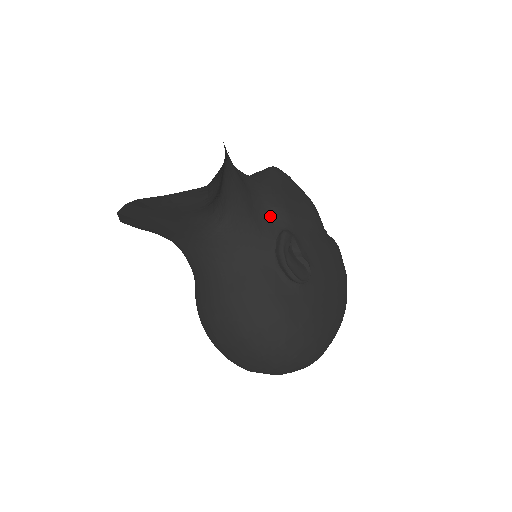
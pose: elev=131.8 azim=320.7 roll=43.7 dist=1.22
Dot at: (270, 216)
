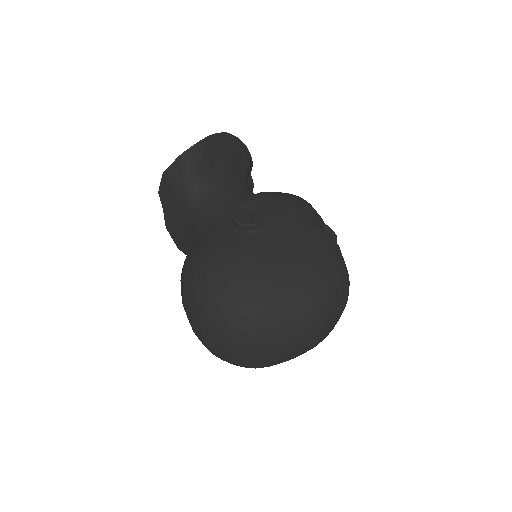
Dot at: occluded
